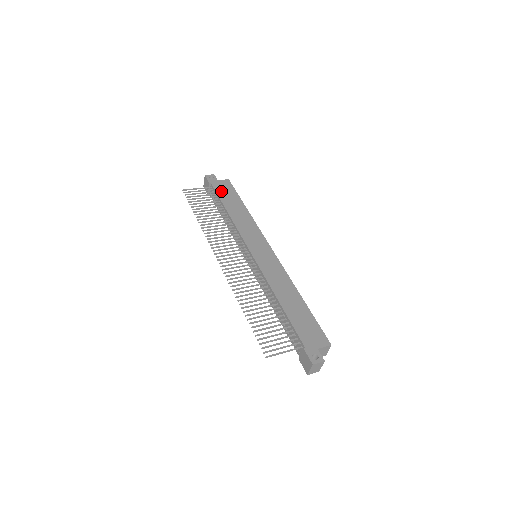
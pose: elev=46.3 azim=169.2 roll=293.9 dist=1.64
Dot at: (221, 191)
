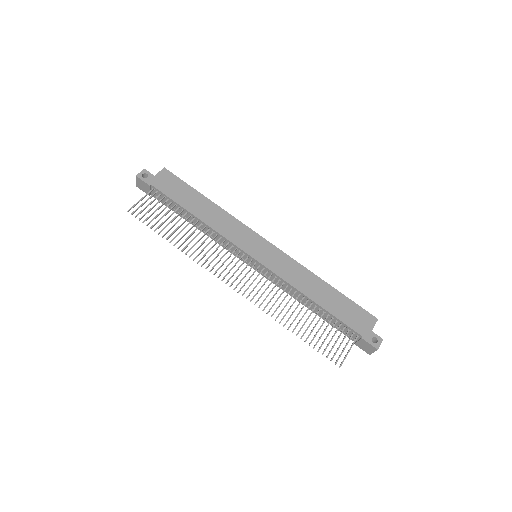
Dot at: (169, 190)
